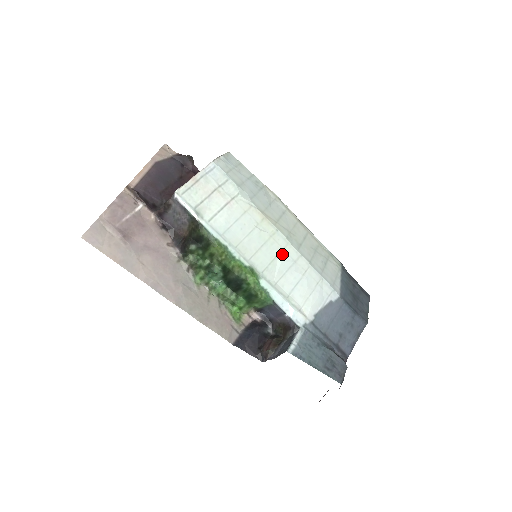
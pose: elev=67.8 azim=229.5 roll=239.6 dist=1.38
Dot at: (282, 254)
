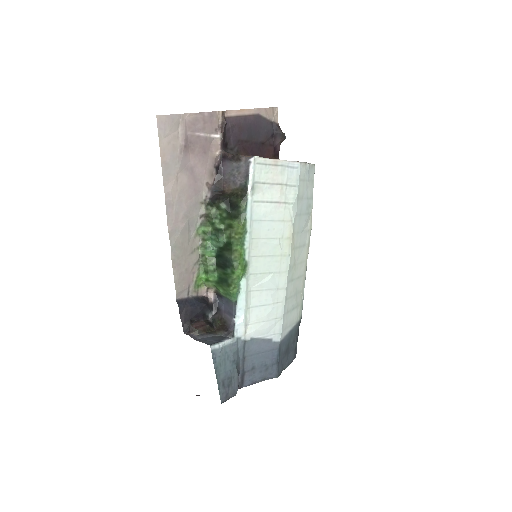
Dot at: (275, 275)
